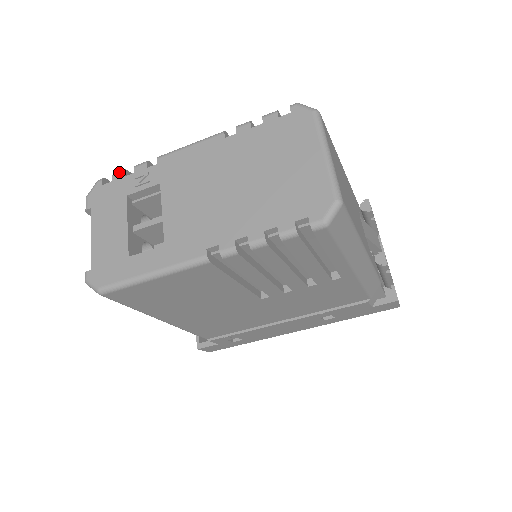
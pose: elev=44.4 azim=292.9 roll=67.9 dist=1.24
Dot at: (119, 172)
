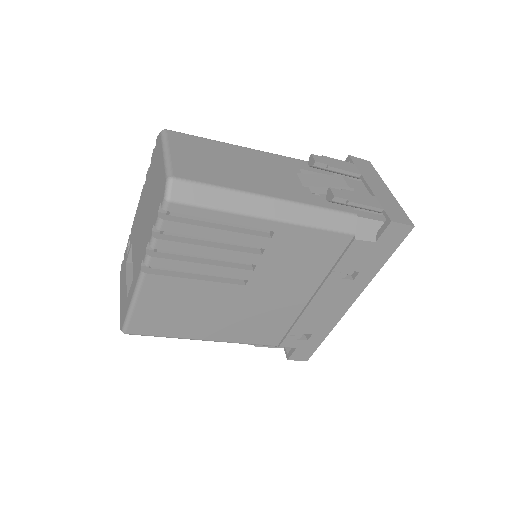
Dot at: (125, 251)
